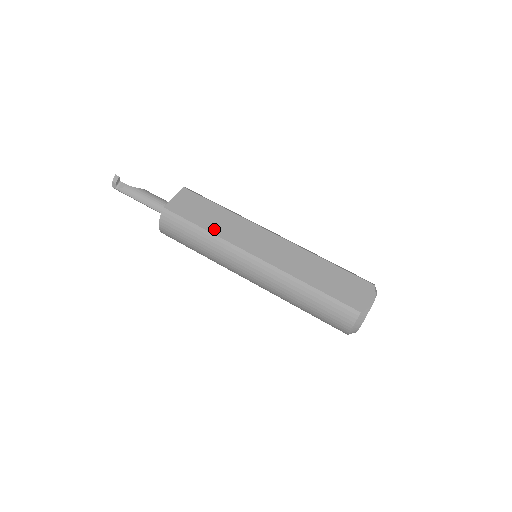
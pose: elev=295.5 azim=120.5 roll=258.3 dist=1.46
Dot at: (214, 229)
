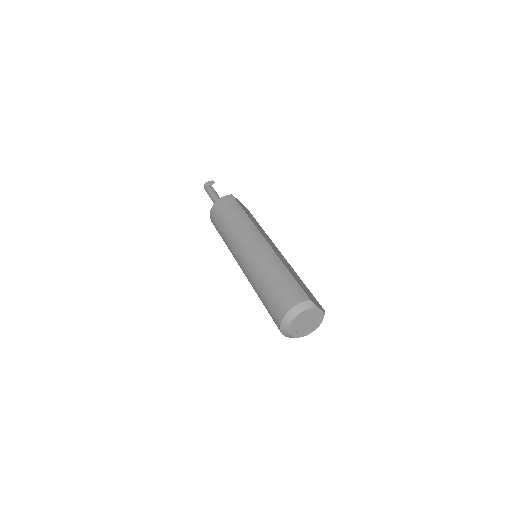
Dot at: occluded
